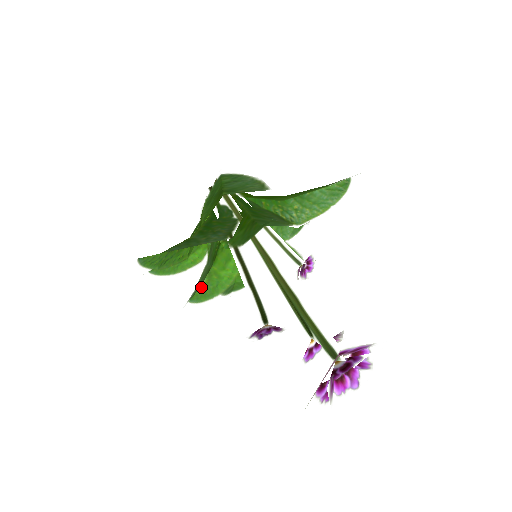
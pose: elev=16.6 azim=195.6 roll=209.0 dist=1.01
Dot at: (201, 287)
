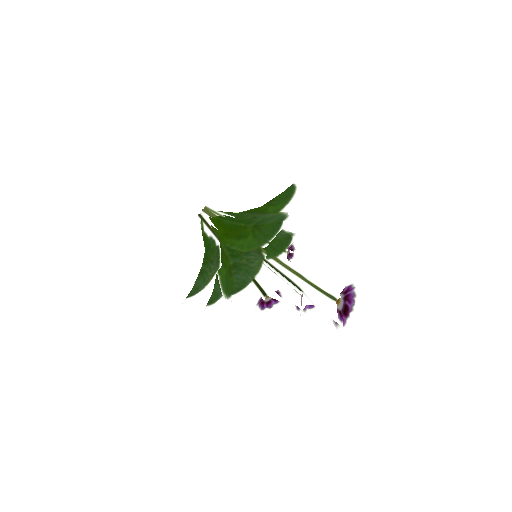
Dot at: (213, 291)
